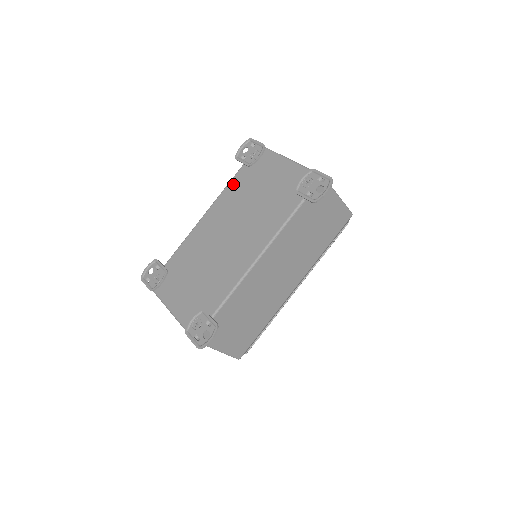
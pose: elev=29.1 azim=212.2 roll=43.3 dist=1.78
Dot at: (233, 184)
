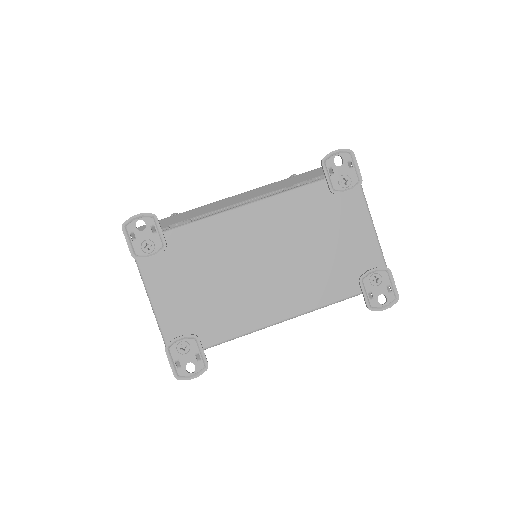
Dot at: (301, 196)
